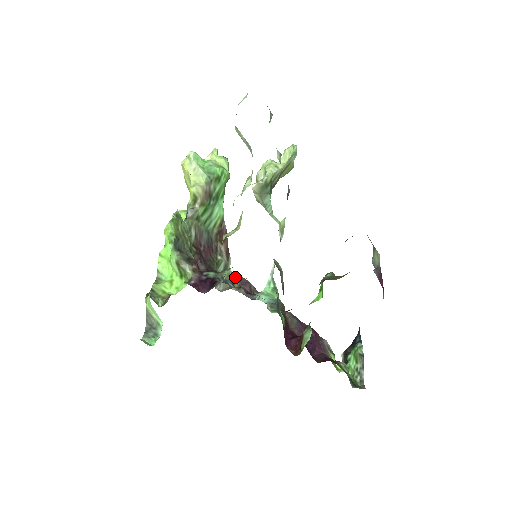
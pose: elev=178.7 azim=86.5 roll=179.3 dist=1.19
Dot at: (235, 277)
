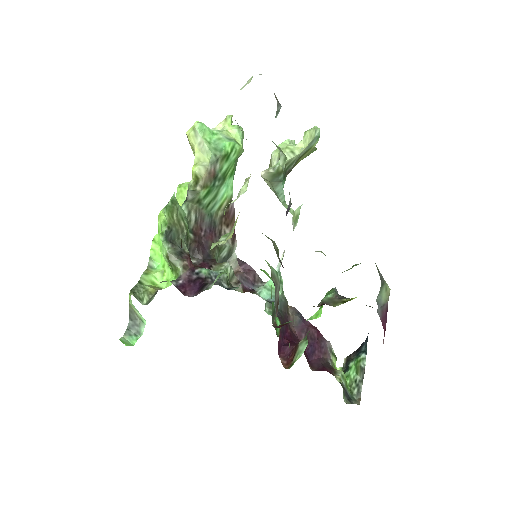
Dot at: (239, 263)
